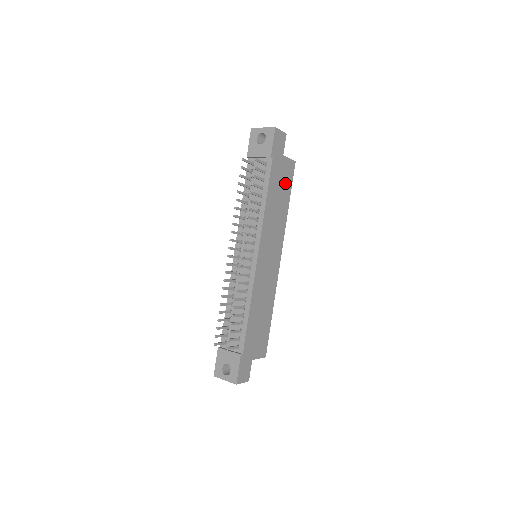
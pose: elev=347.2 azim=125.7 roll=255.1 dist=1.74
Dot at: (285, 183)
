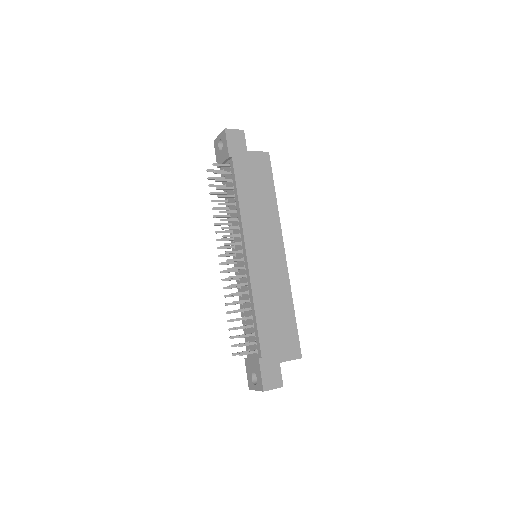
Dot at: (261, 176)
